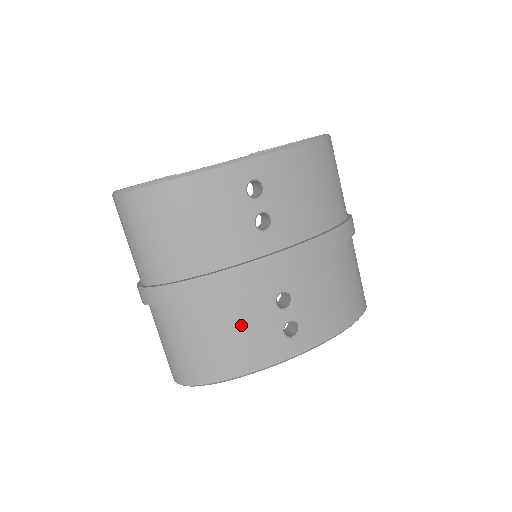
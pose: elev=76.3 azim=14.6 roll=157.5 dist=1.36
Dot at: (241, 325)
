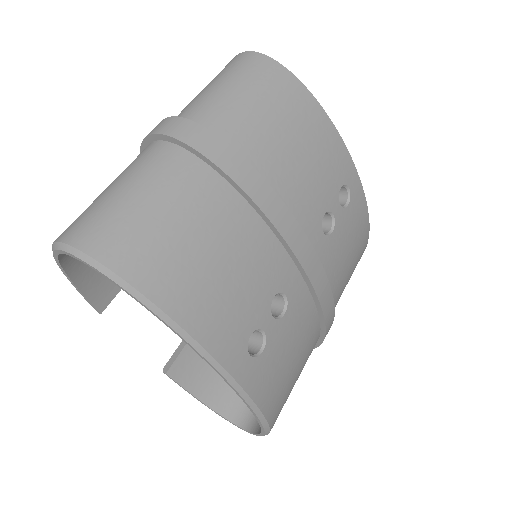
Dot at: (237, 269)
